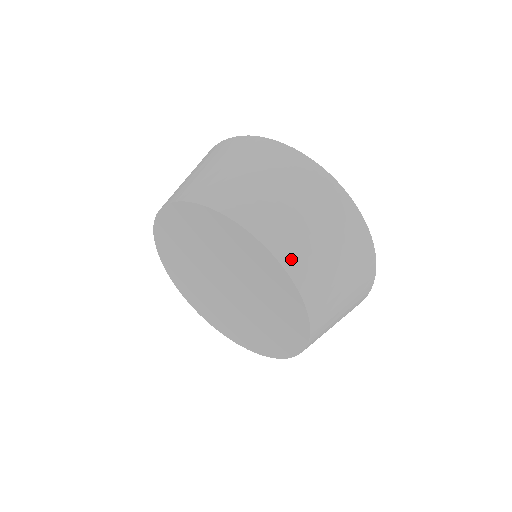
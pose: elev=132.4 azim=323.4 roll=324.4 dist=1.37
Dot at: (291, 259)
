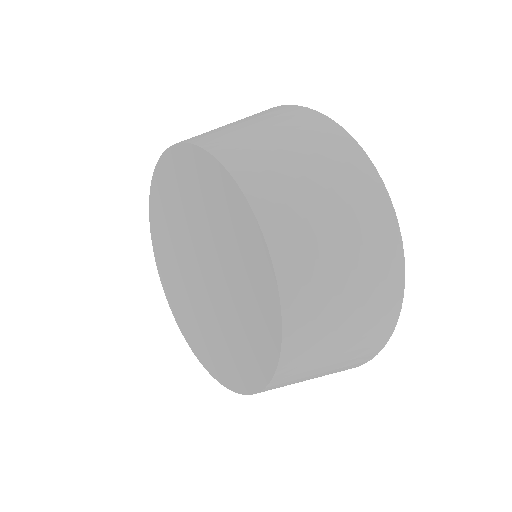
Dot at: (262, 196)
